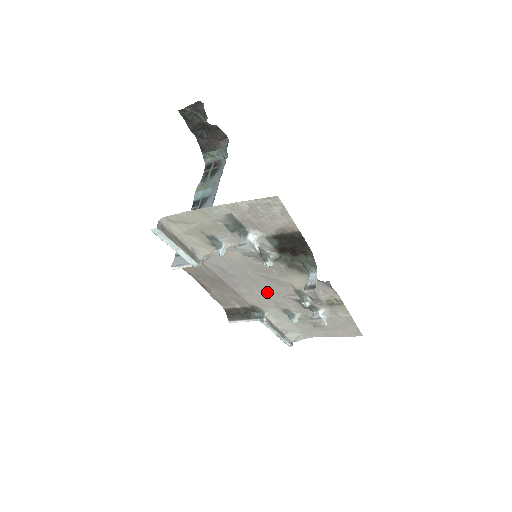
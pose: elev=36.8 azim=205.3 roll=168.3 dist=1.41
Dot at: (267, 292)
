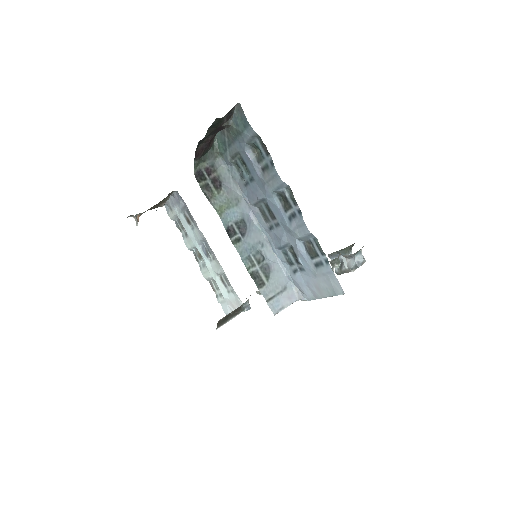
Dot at: occluded
